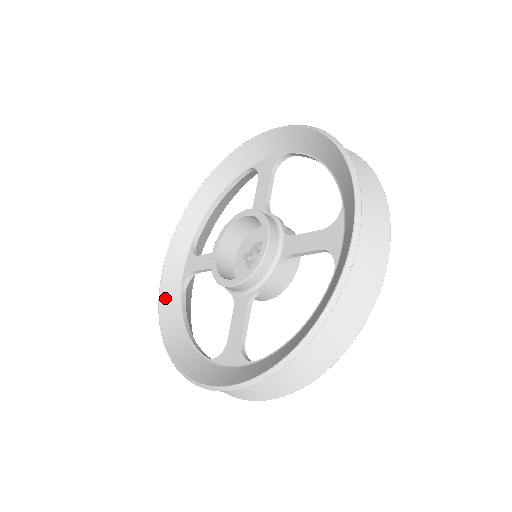
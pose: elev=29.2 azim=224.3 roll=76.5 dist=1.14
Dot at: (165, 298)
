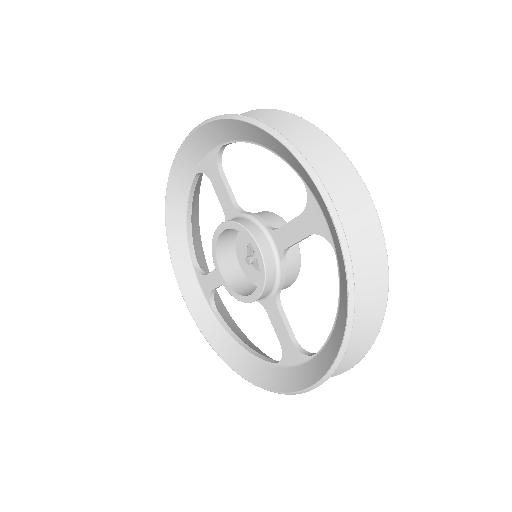
Dot at: (204, 326)
